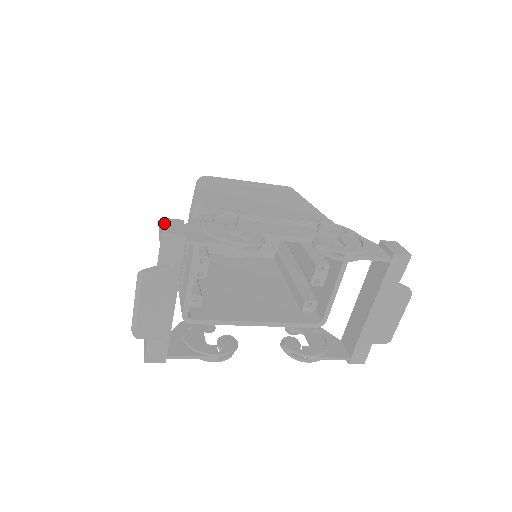
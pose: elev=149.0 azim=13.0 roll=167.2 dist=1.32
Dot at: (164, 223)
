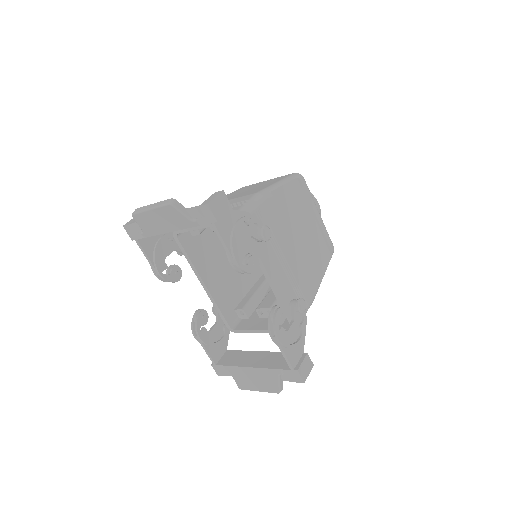
Dot at: (219, 197)
